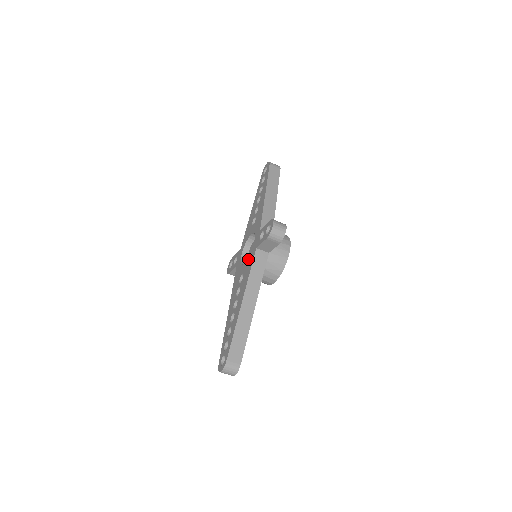
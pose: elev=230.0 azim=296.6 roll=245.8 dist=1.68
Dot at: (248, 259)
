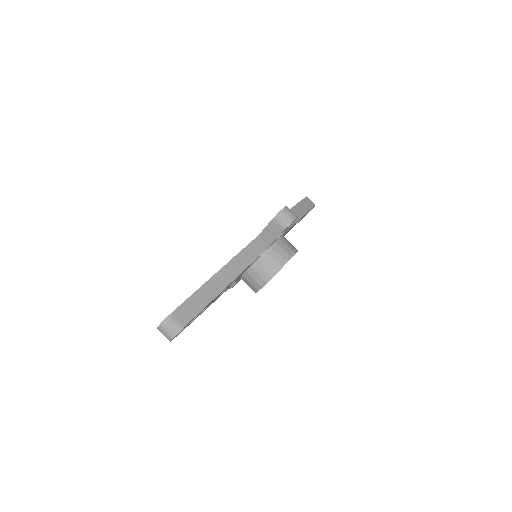
Dot at: occluded
